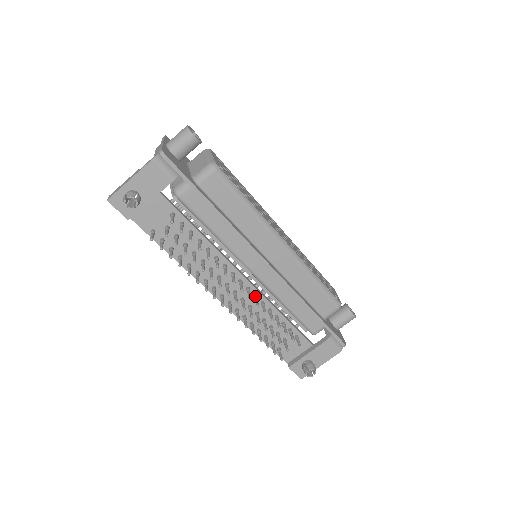
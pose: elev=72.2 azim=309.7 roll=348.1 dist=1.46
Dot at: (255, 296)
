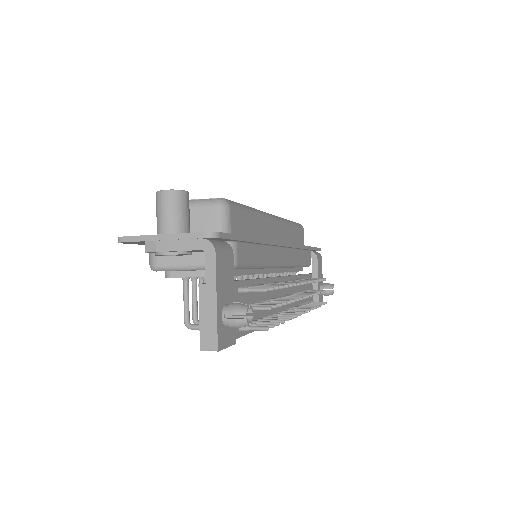
Dot at: occluded
